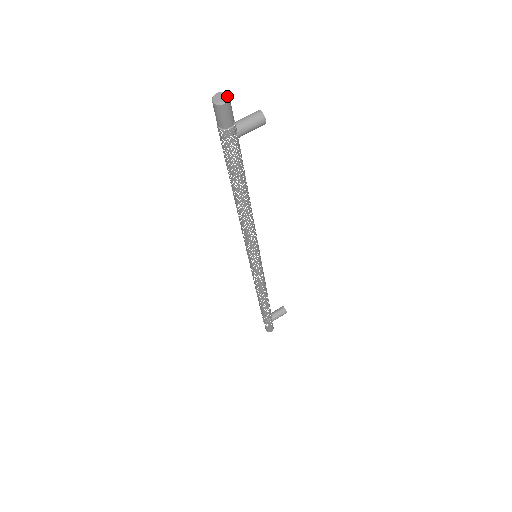
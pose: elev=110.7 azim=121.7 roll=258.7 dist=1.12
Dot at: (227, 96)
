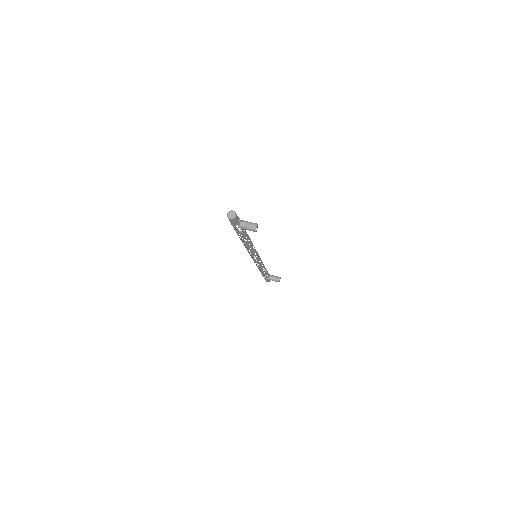
Dot at: (234, 217)
